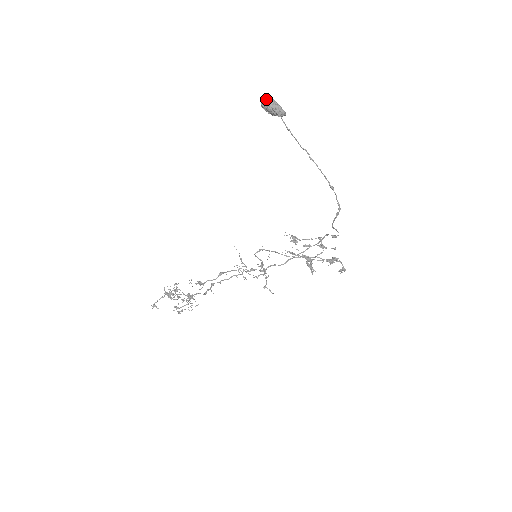
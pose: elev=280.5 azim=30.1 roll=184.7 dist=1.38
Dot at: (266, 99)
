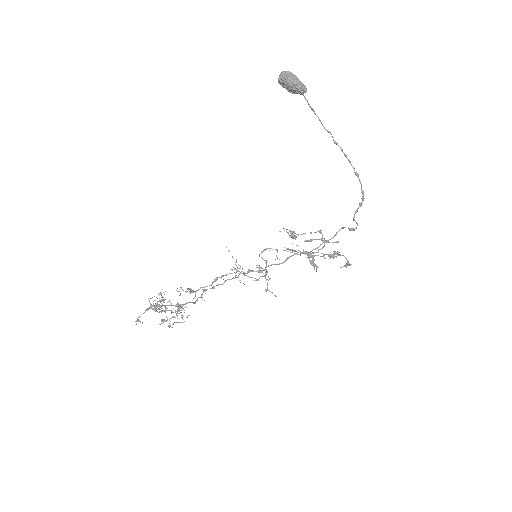
Dot at: (285, 73)
